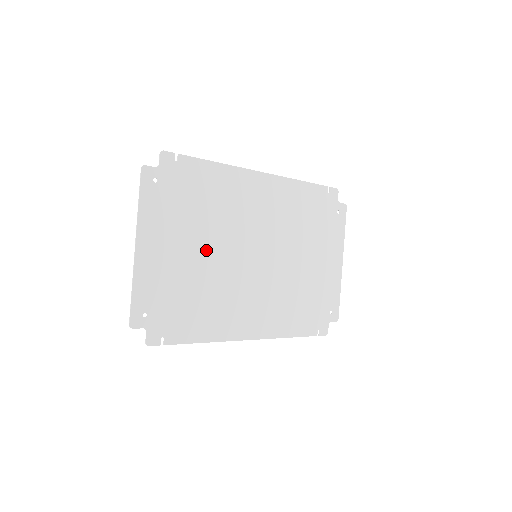
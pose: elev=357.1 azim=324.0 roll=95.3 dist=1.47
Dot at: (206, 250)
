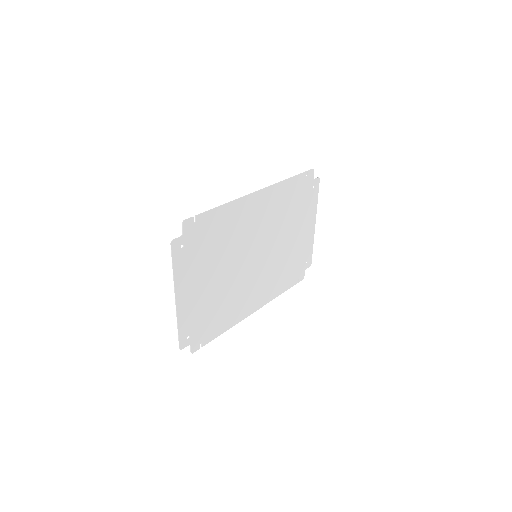
Dot at: (222, 273)
